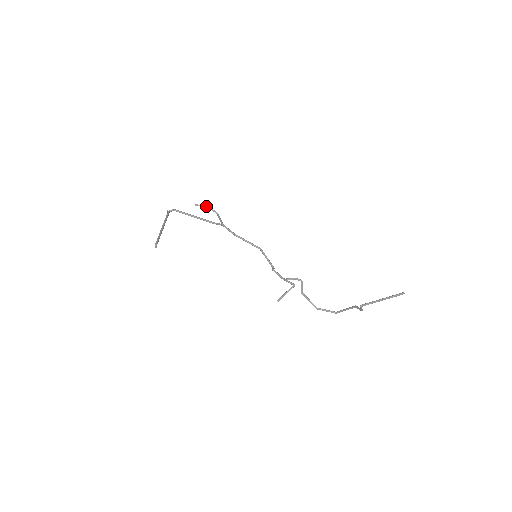
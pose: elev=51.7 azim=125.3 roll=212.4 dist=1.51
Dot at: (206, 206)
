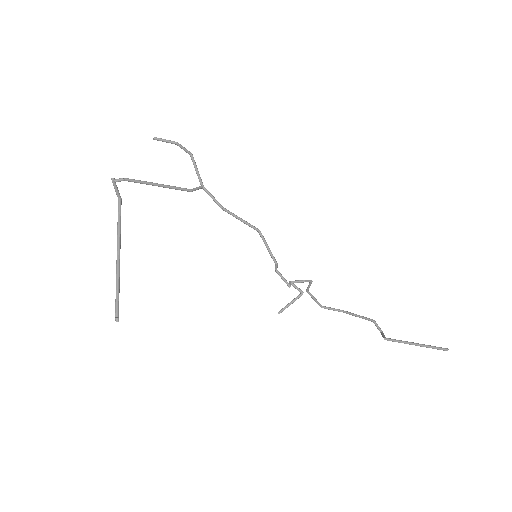
Dot at: (173, 142)
